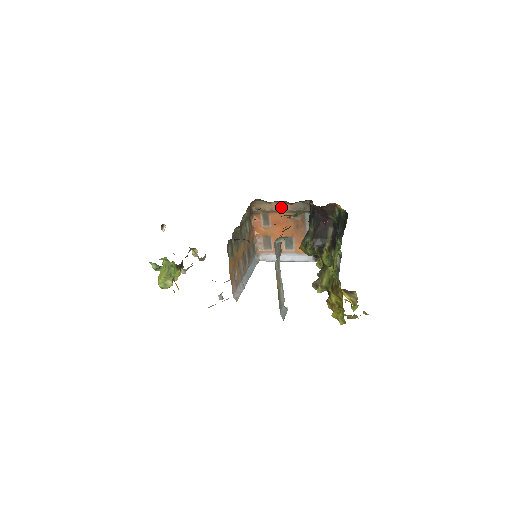
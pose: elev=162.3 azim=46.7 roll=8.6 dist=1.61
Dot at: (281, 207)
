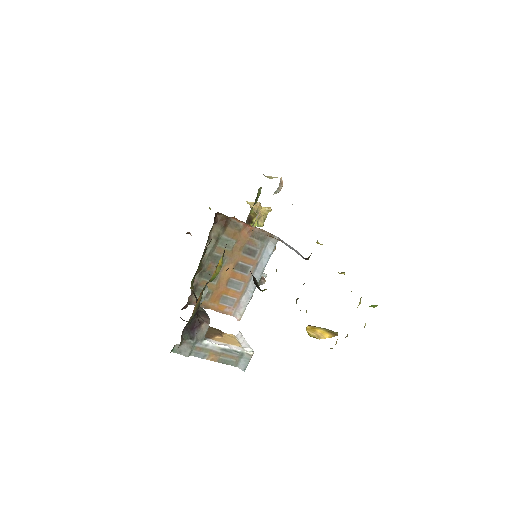
Dot at: occluded
